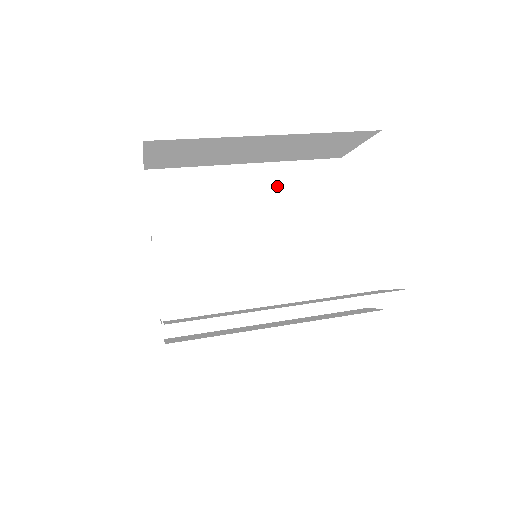
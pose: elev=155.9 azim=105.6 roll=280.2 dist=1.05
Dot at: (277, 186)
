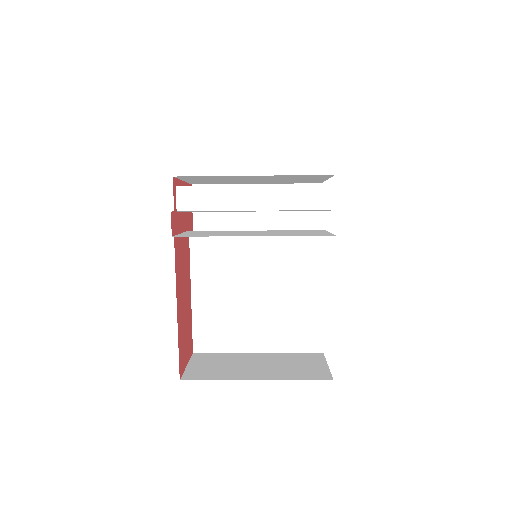
Dot at: occluded
